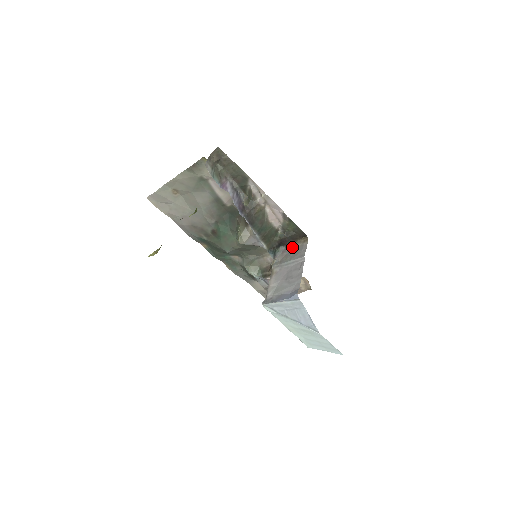
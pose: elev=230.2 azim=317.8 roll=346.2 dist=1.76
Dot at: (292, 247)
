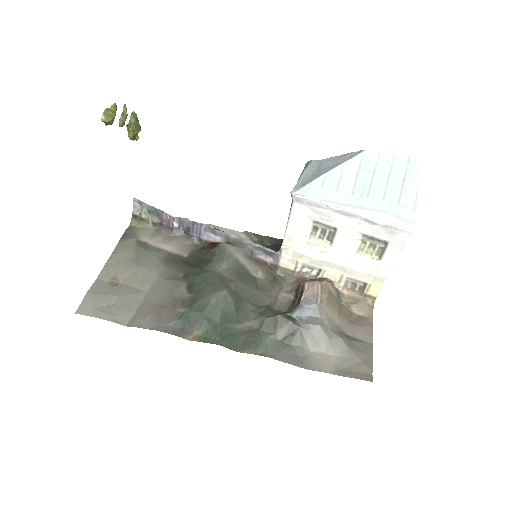
Dot at: occluded
